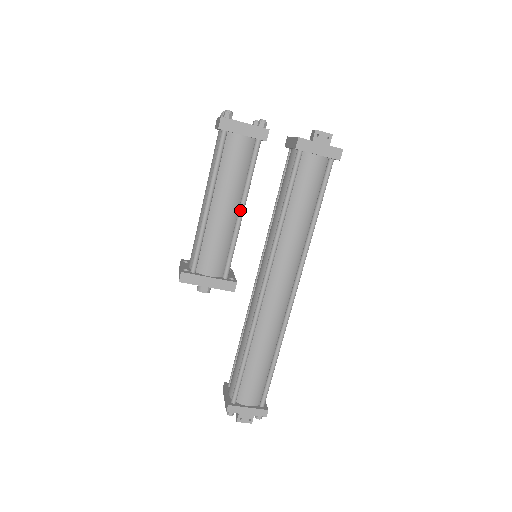
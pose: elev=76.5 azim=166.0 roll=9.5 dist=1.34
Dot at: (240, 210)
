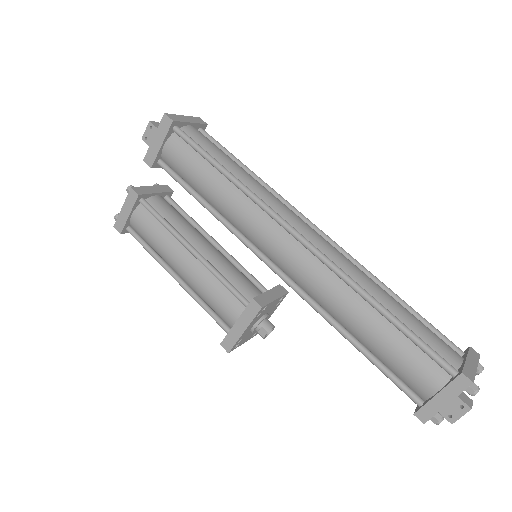
Dot at: (189, 251)
